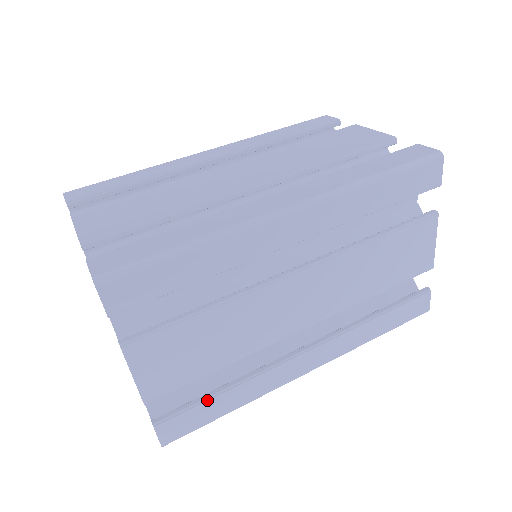
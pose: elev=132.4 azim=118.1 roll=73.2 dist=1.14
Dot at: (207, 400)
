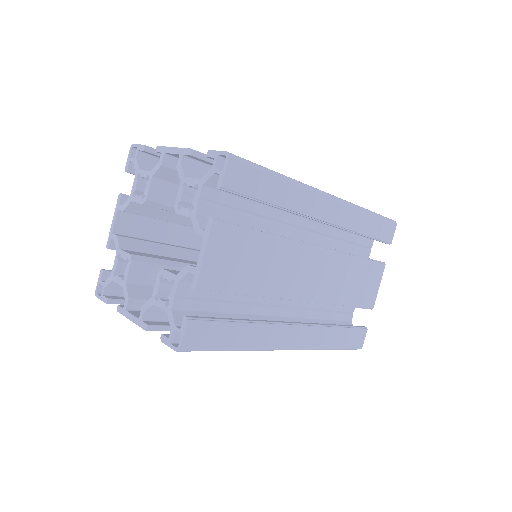
Dot at: (228, 321)
